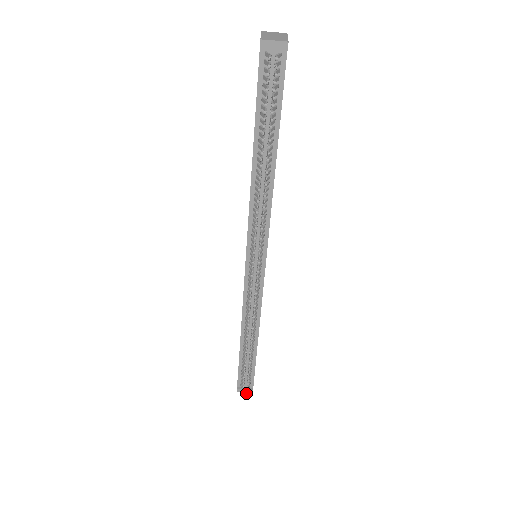
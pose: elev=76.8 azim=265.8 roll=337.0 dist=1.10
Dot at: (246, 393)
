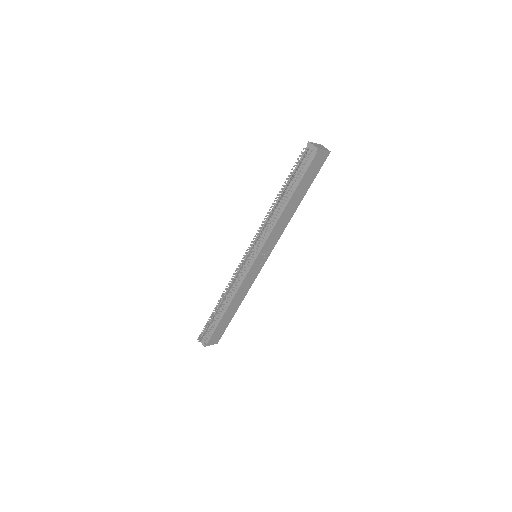
Dot at: (200, 340)
